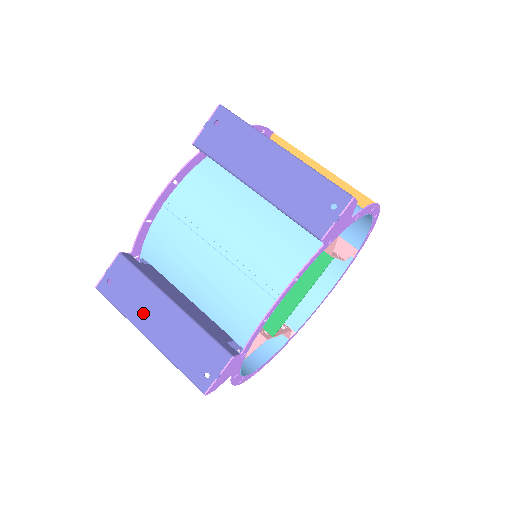
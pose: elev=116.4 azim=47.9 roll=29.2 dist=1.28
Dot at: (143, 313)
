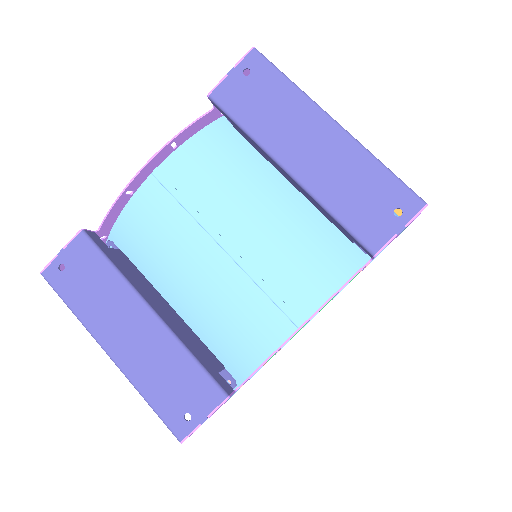
Dot at: (106, 318)
